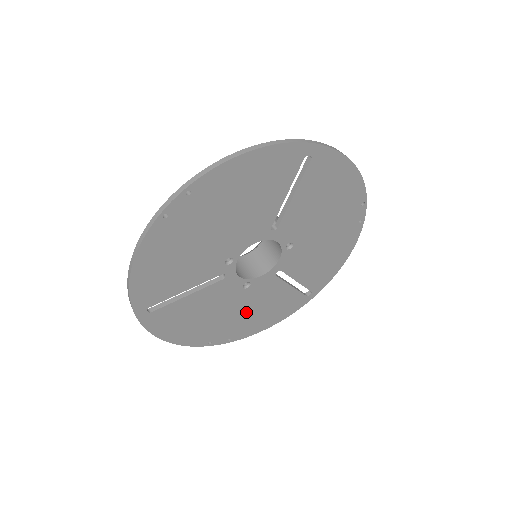
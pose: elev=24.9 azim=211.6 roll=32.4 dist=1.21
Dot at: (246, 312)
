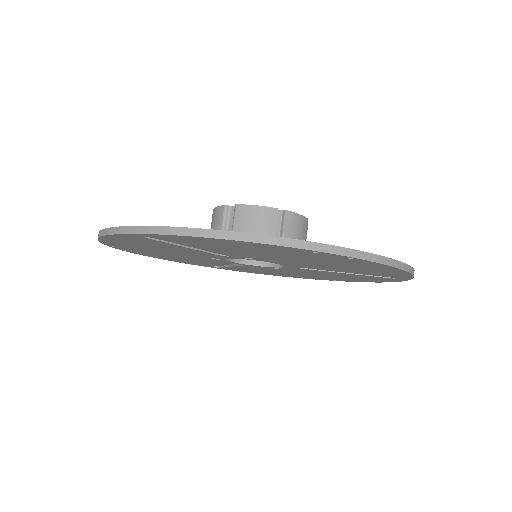
Dot at: (175, 256)
